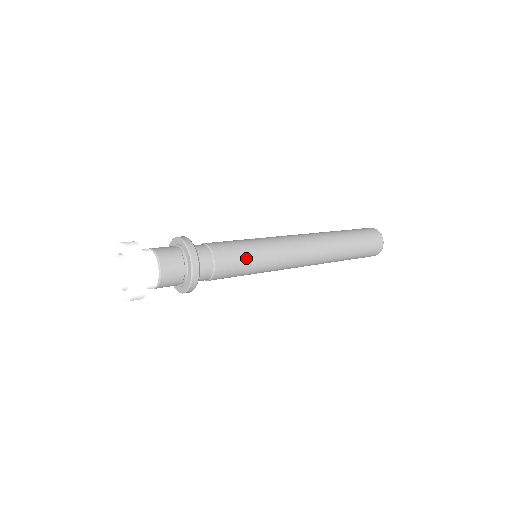
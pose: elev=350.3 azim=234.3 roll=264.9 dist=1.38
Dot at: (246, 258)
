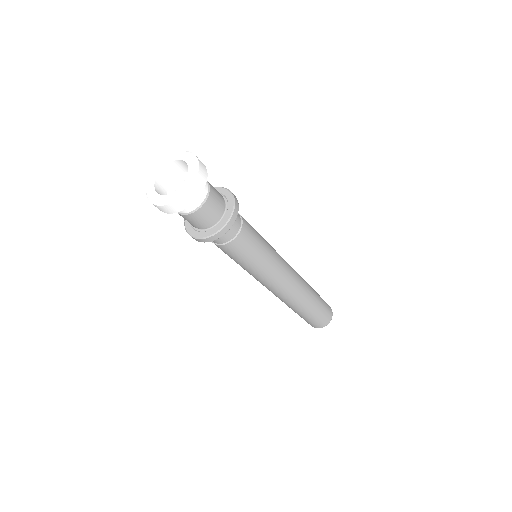
Dot at: (258, 234)
